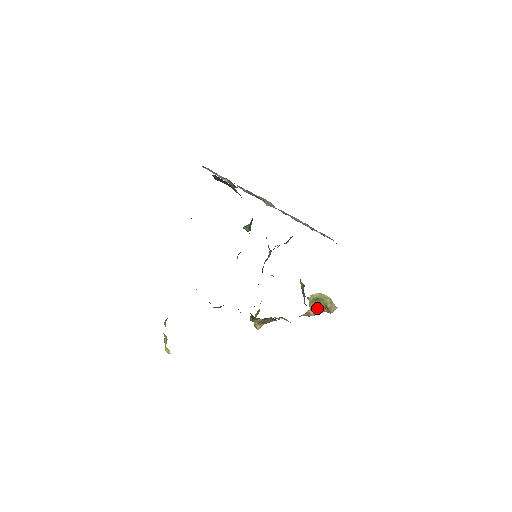
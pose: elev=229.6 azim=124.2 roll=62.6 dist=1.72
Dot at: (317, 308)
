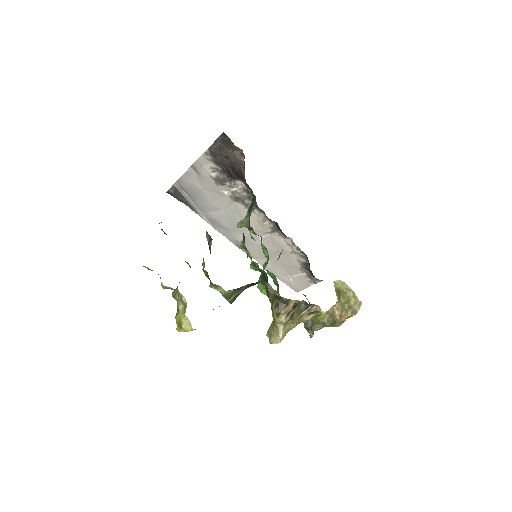
Dot at: (341, 306)
